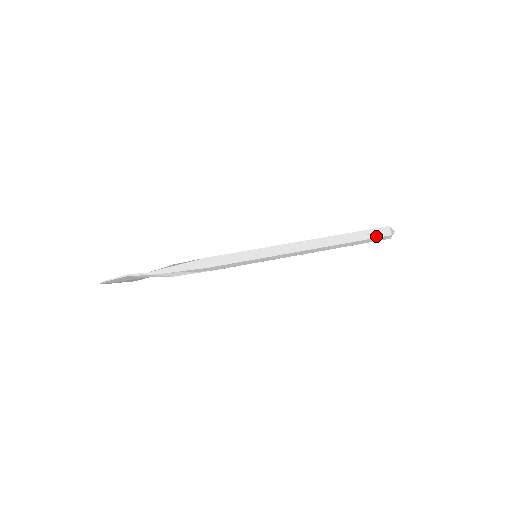
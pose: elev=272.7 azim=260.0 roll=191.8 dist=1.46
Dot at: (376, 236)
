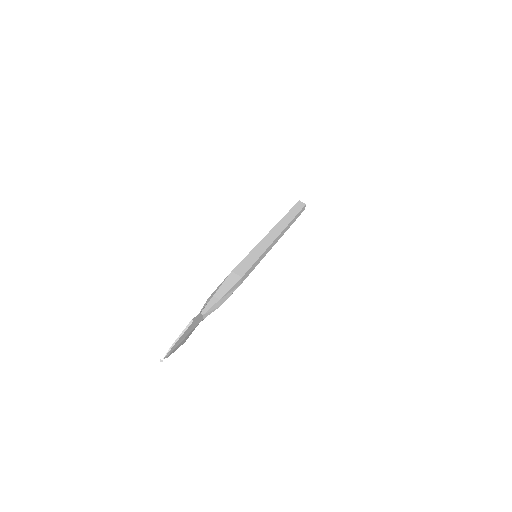
Dot at: (301, 208)
